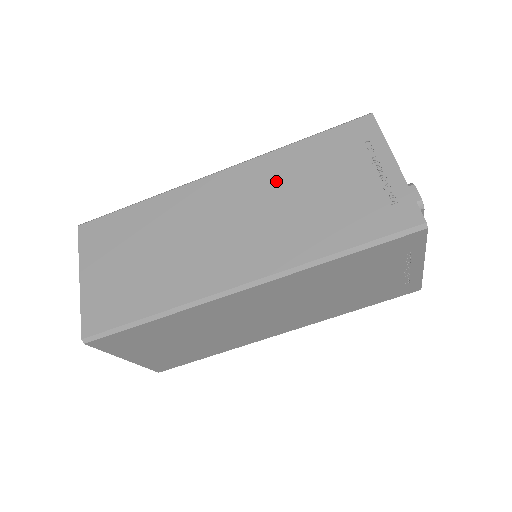
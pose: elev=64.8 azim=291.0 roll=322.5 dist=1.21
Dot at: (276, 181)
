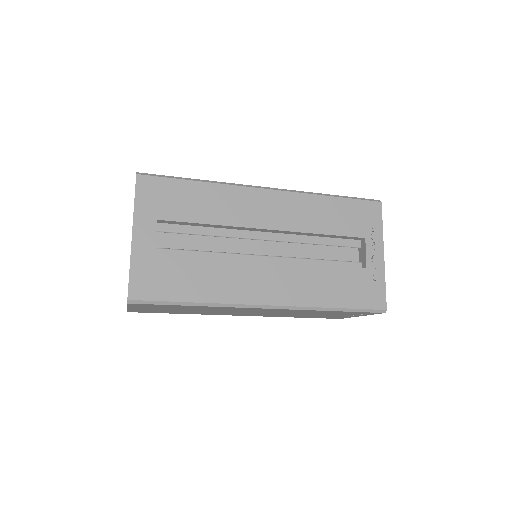
Dot at: occluded
